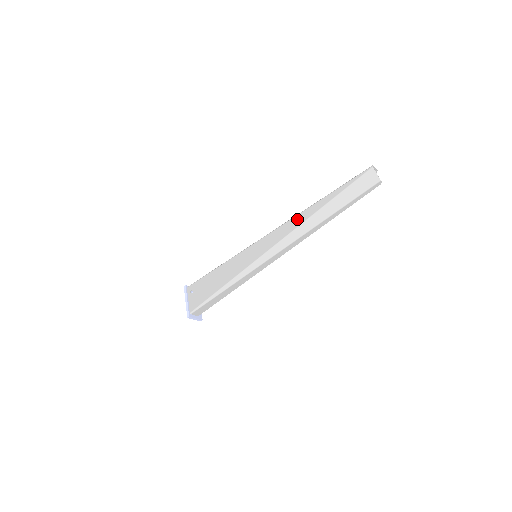
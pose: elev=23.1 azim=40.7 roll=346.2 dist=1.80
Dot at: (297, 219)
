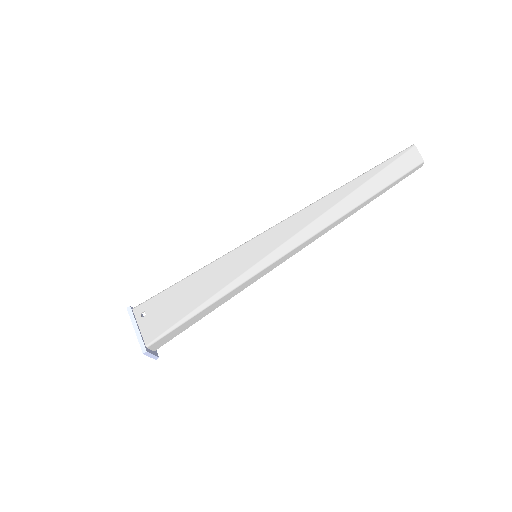
Dot at: (319, 205)
